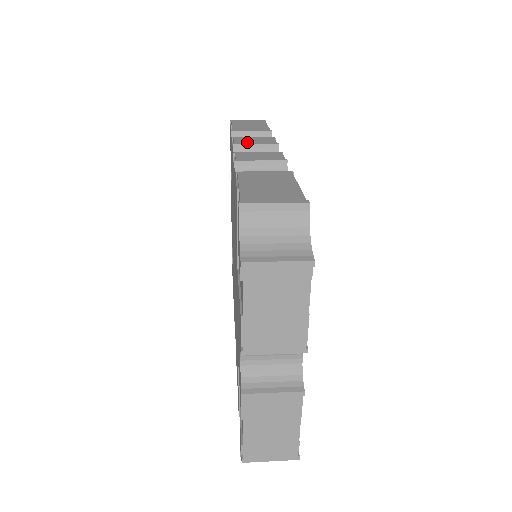
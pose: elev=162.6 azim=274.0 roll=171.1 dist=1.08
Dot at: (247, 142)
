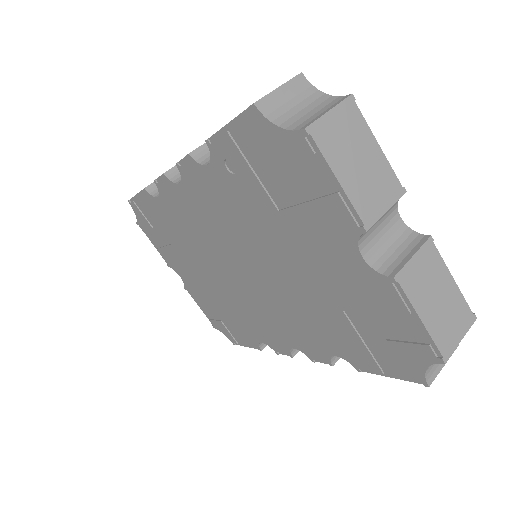
Dot at: (173, 167)
